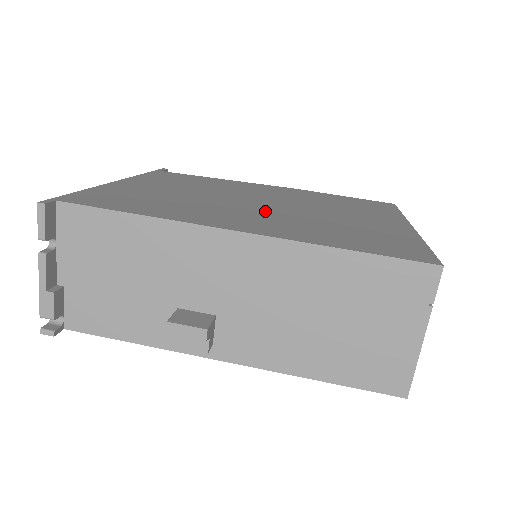
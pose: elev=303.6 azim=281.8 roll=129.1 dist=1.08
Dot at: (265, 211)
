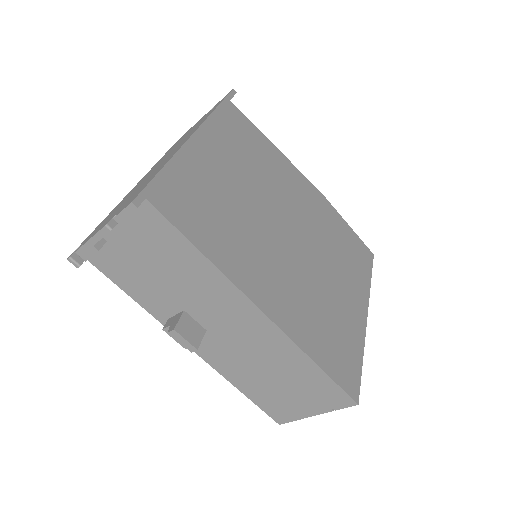
Dot at: (289, 261)
